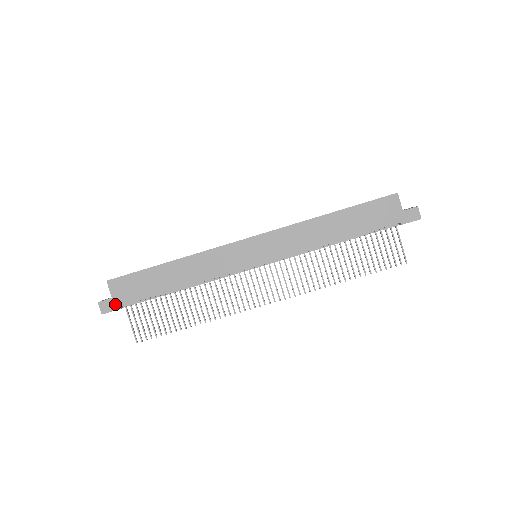
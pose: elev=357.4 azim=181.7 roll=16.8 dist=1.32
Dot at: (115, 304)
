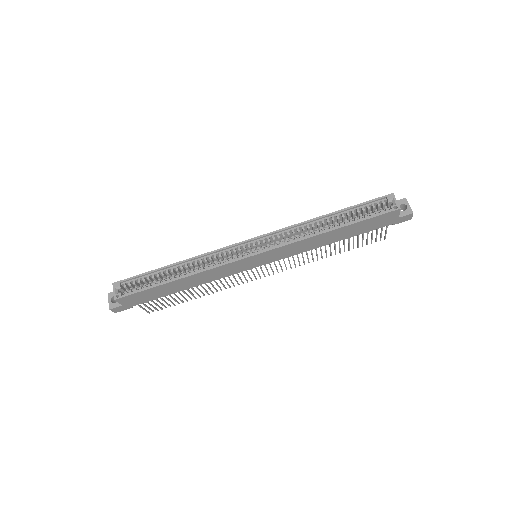
Dot at: (126, 307)
